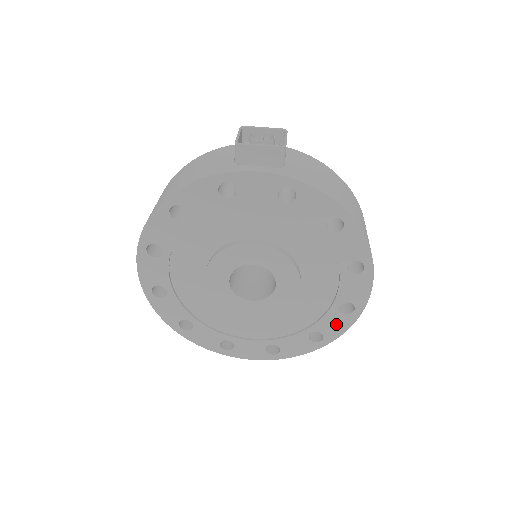
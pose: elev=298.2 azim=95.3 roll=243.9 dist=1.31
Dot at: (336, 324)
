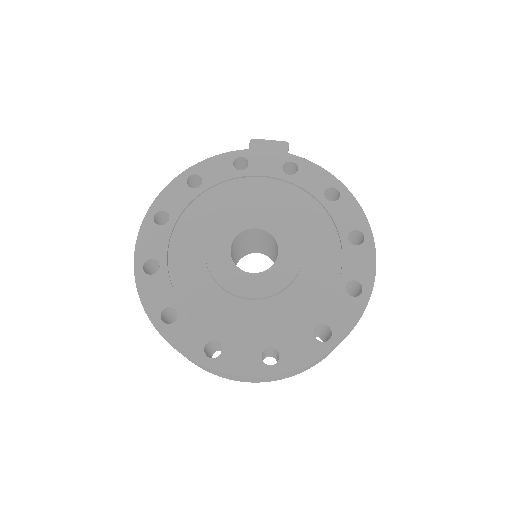
Dot at: (345, 312)
